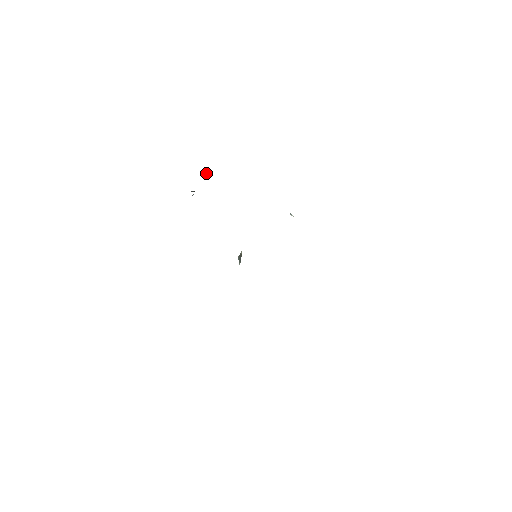
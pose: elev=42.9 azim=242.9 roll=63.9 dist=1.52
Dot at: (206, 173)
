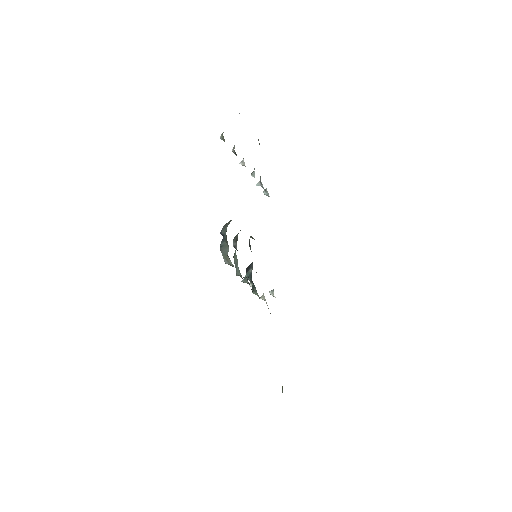
Dot at: occluded
